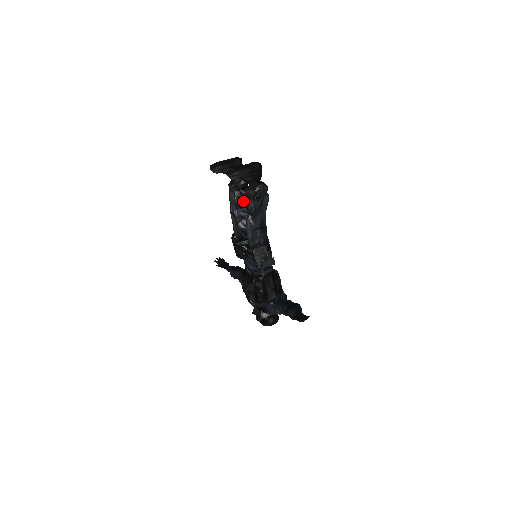
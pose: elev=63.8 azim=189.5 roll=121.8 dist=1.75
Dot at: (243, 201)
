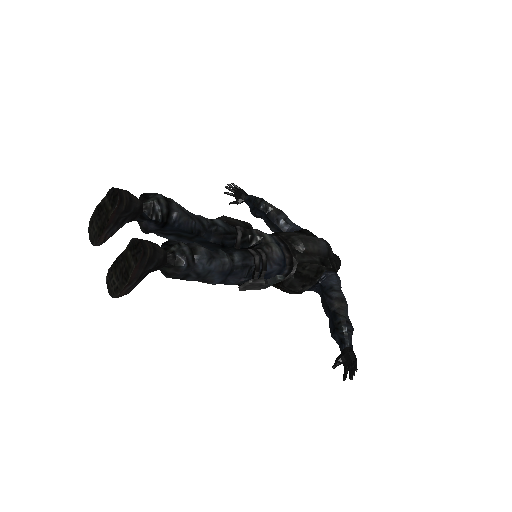
Dot at: (179, 233)
